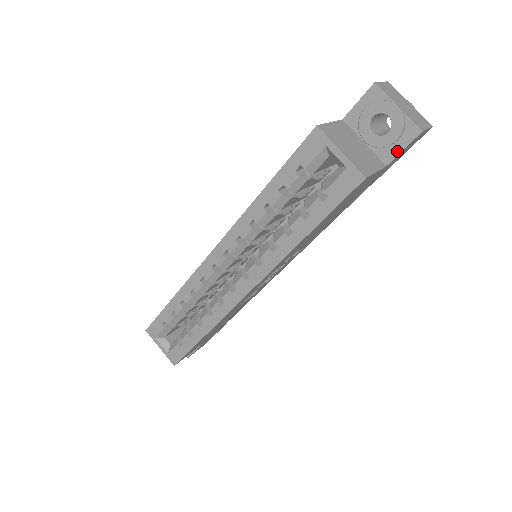
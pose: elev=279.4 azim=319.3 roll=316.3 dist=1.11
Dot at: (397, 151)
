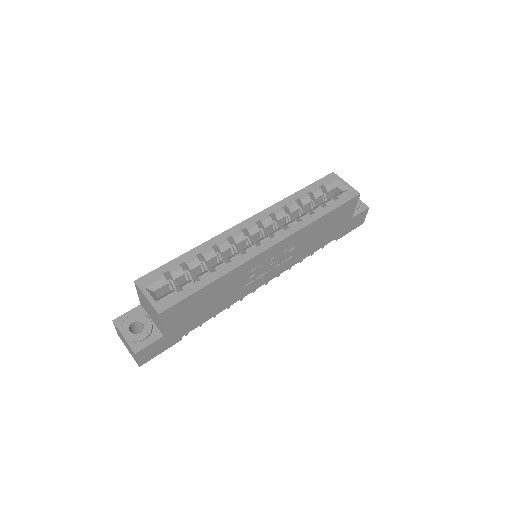
Dot at: (357, 213)
